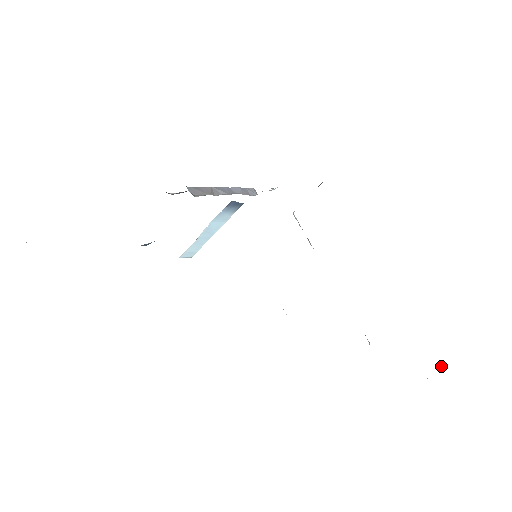
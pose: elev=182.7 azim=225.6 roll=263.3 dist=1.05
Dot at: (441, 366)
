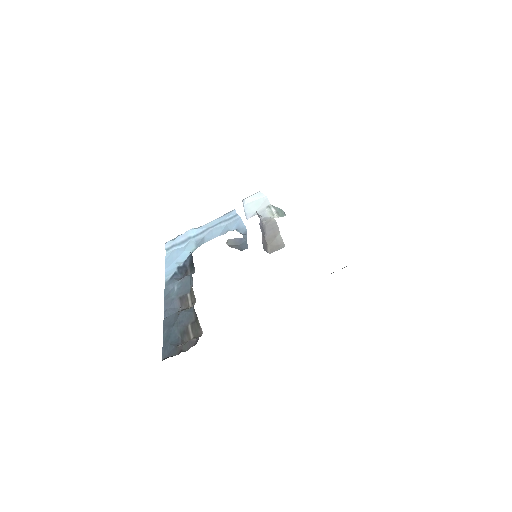
Dot at: occluded
